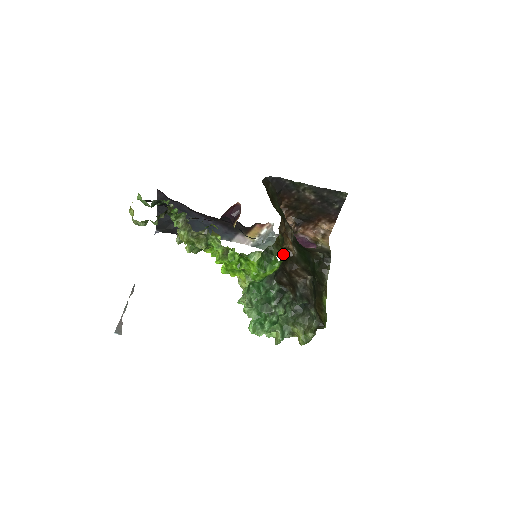
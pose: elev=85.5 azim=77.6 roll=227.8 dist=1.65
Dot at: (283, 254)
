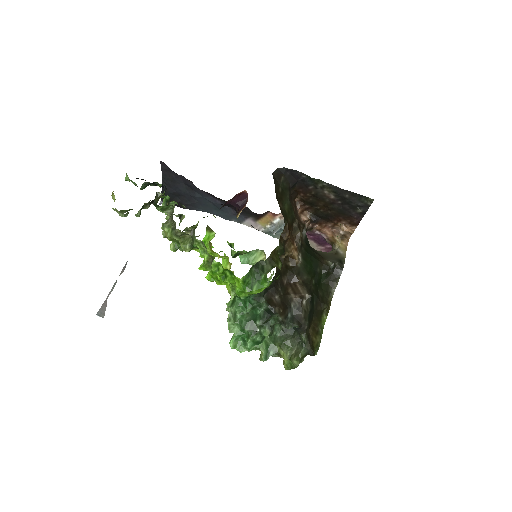
Dot at: (283, 263)
